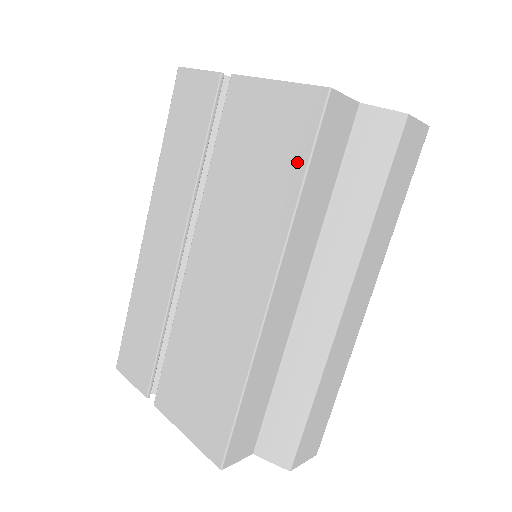
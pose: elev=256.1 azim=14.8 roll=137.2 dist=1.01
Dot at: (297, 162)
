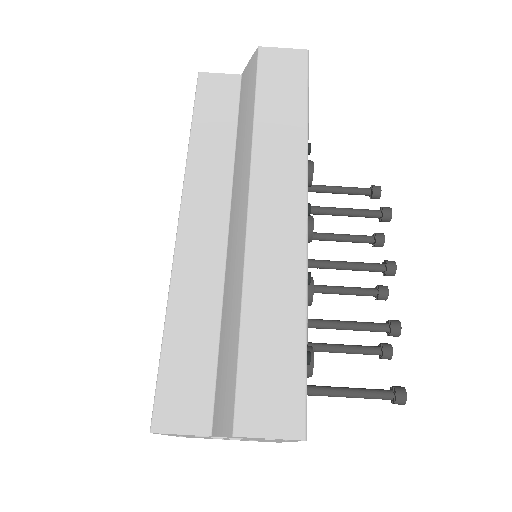
Dot at: occluded
